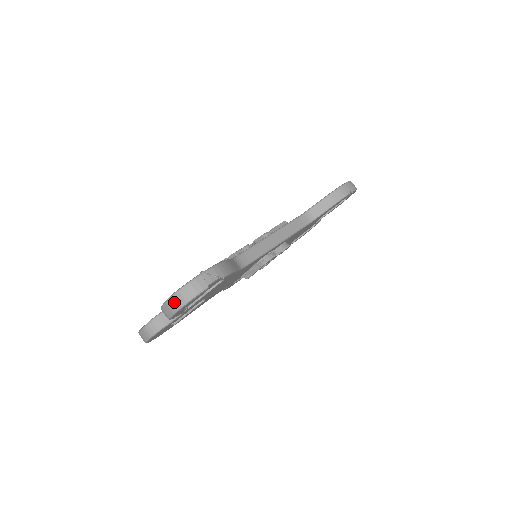
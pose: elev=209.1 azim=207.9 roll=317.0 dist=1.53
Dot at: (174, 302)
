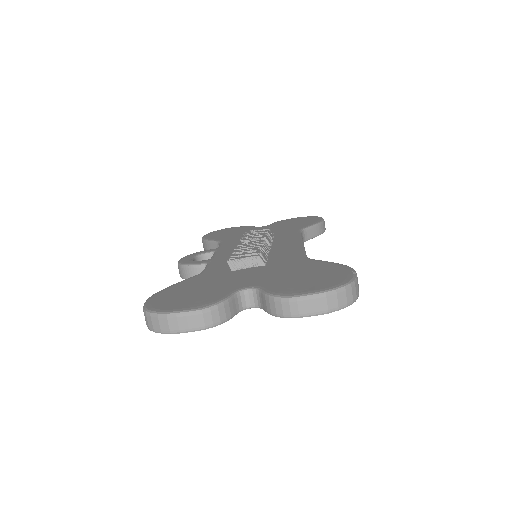
Dot at: (332, 300)
